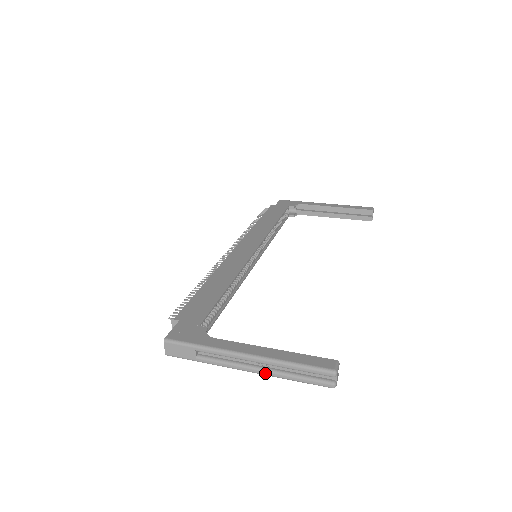
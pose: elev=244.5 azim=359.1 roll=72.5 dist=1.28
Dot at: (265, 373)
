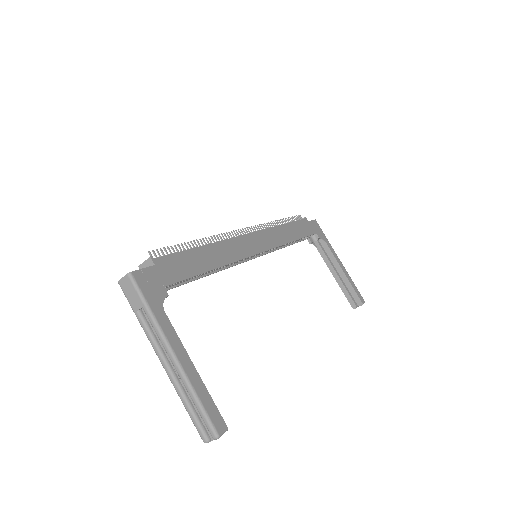
Dot at: (172, 379)
